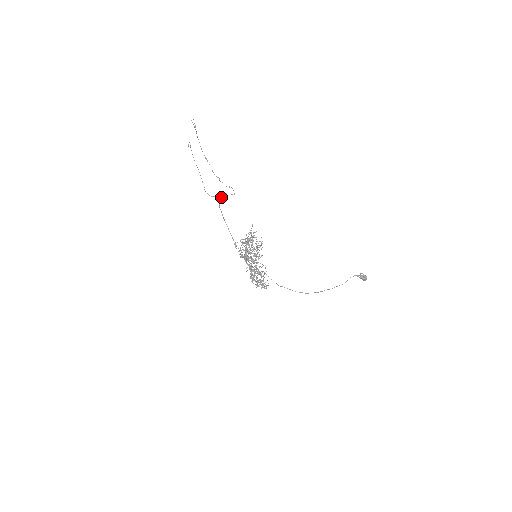
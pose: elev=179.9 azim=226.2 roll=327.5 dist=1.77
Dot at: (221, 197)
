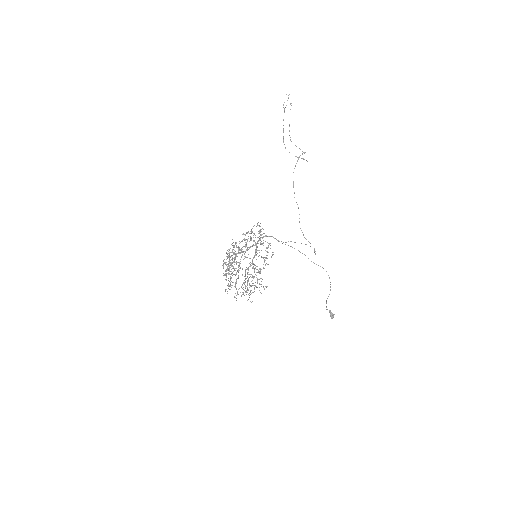
Dot at: (304, 153)
